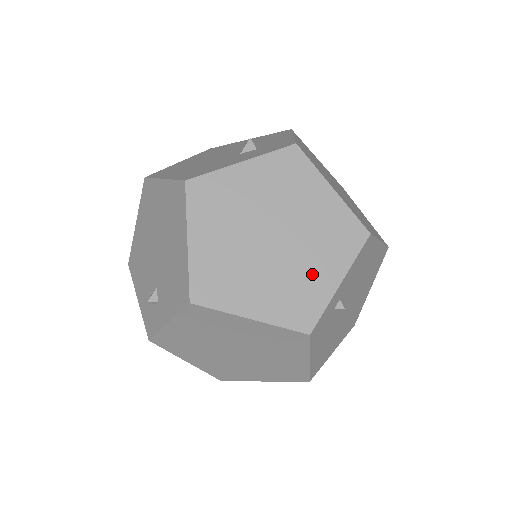
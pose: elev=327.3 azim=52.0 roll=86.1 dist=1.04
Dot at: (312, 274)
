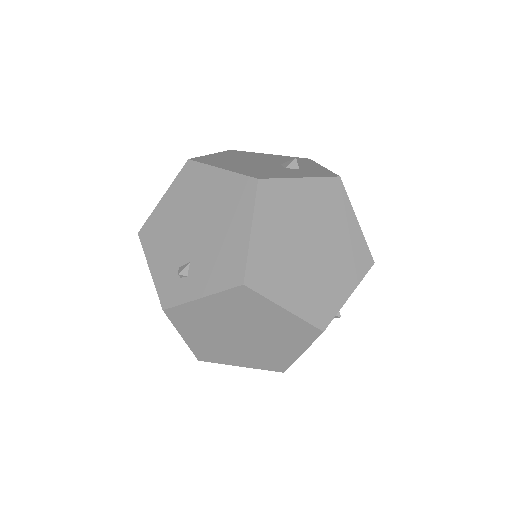
Dot at: (333, 283)
